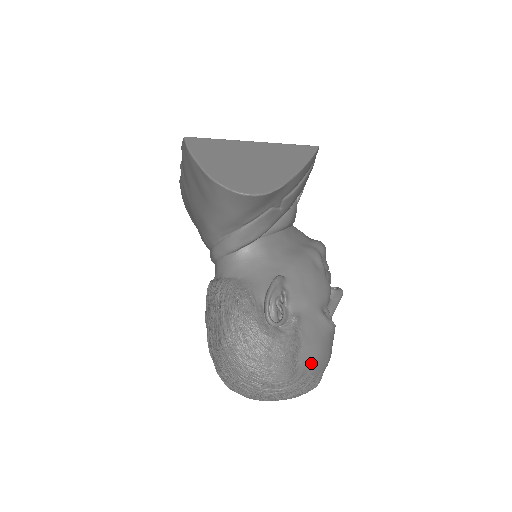
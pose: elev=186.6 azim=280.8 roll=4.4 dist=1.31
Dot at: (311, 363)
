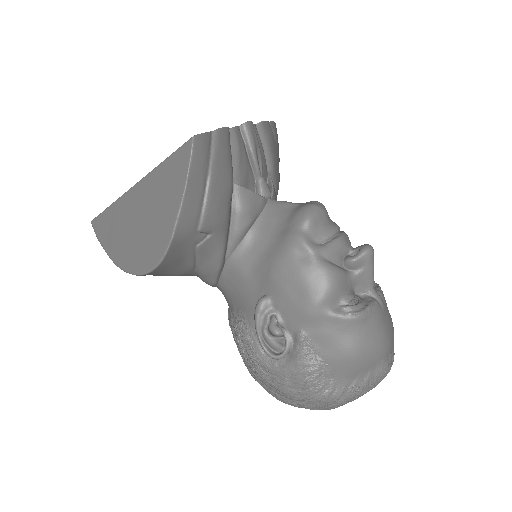
Dot at: (349, 371)
